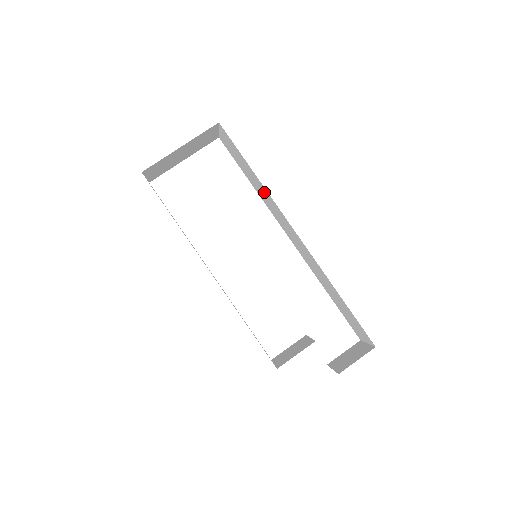
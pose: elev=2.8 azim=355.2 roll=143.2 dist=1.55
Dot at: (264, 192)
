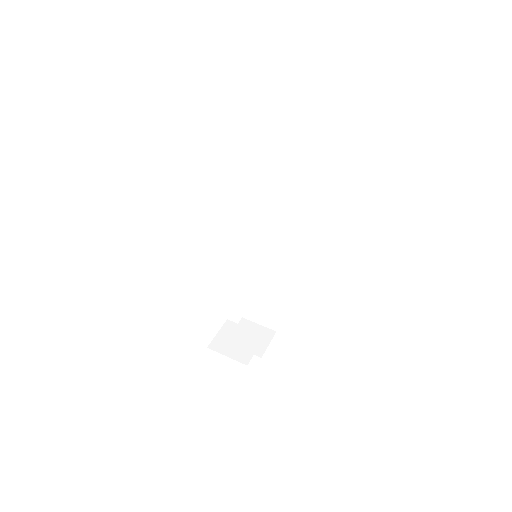
Dot at: (289, 196)
